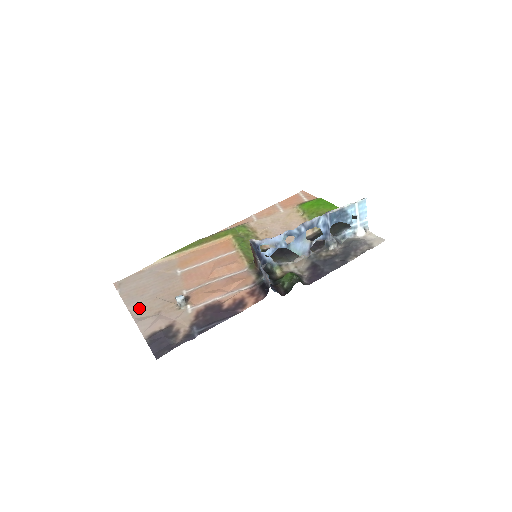
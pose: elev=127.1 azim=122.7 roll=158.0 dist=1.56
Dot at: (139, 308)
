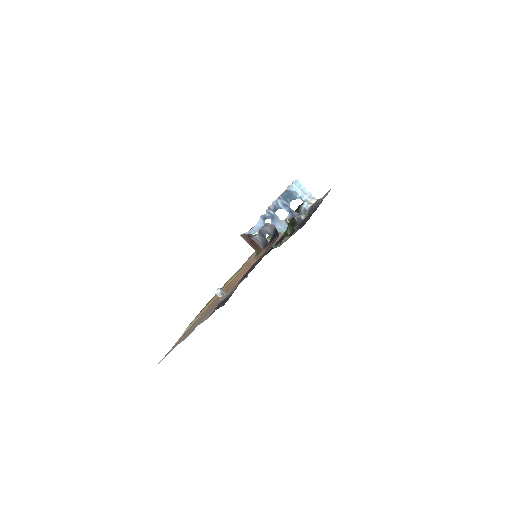
Dot at: occluded
